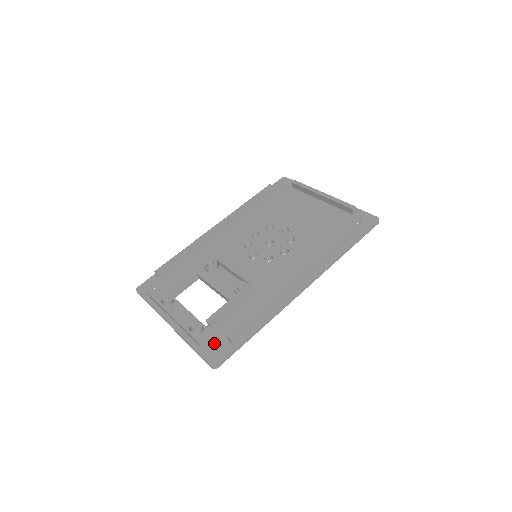
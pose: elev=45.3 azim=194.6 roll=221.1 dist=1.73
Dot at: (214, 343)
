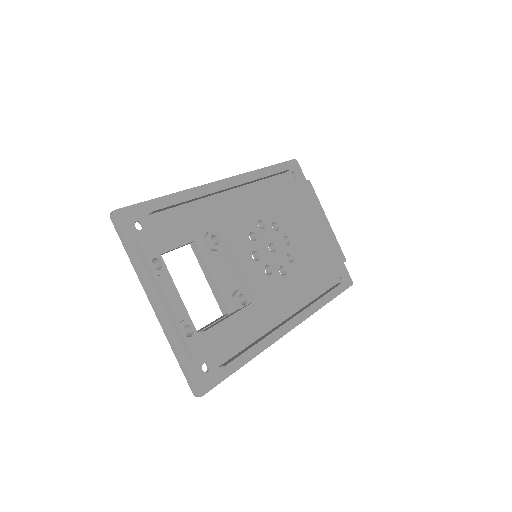
Dot at: occluded
